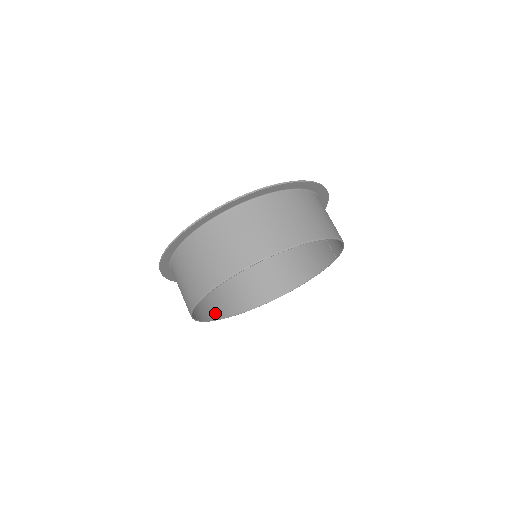
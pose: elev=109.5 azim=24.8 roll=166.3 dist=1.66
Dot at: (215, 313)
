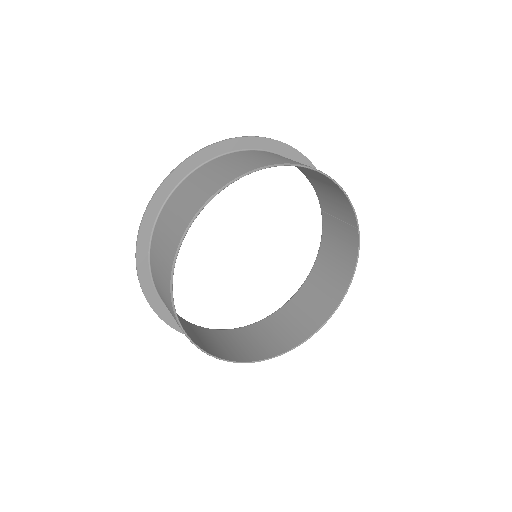
Dot at: (241, 357)
